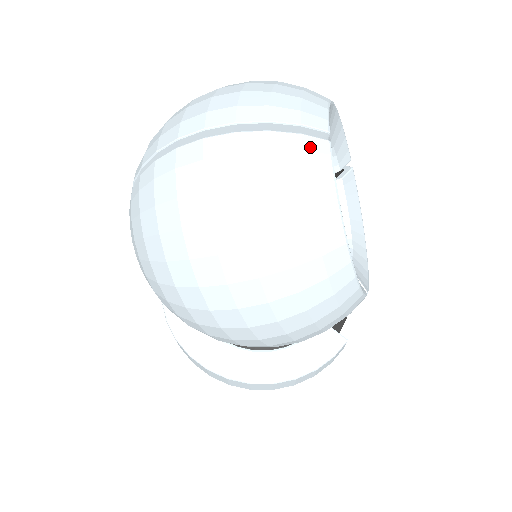
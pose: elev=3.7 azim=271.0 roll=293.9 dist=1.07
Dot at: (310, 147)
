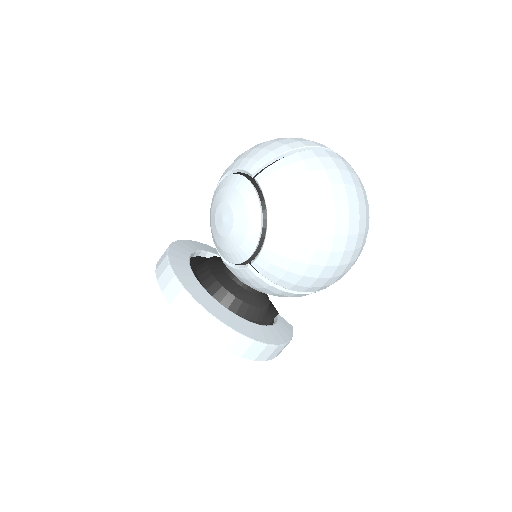
Dot at: occluded
